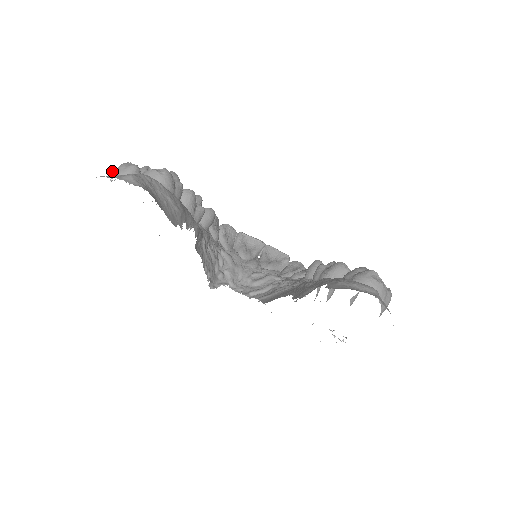
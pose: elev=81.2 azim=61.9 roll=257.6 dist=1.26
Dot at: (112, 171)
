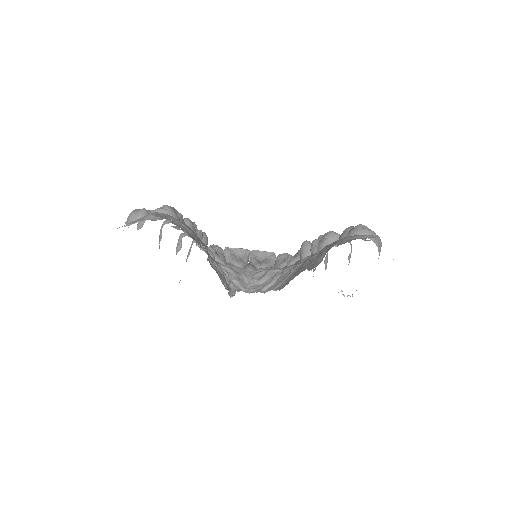
Dot at: occluded
